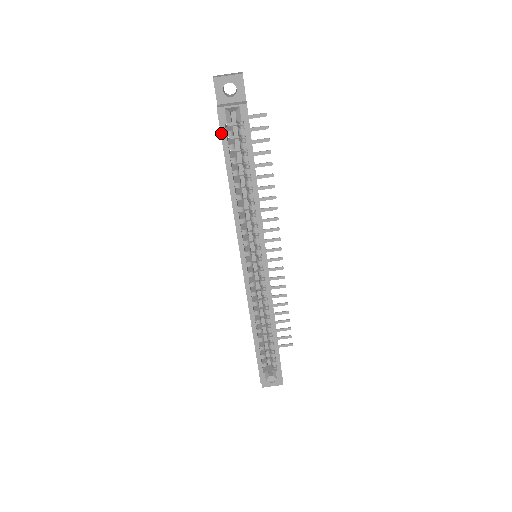
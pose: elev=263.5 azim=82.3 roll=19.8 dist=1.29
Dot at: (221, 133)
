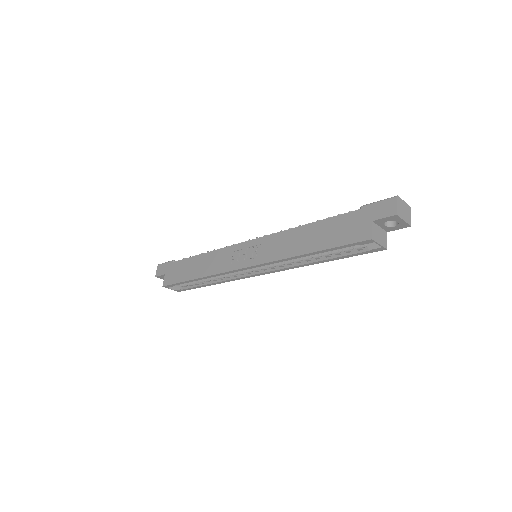
Dot at: (350, 244)
